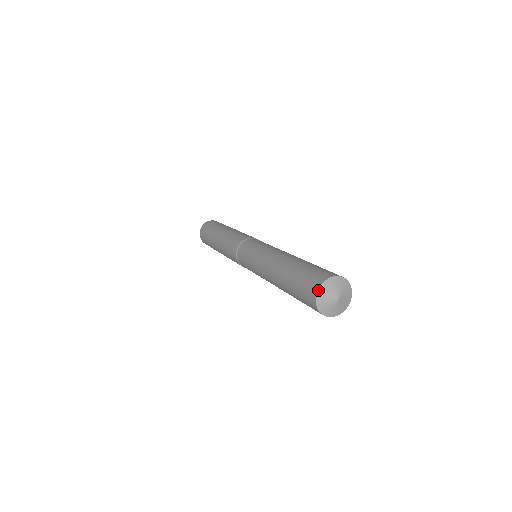
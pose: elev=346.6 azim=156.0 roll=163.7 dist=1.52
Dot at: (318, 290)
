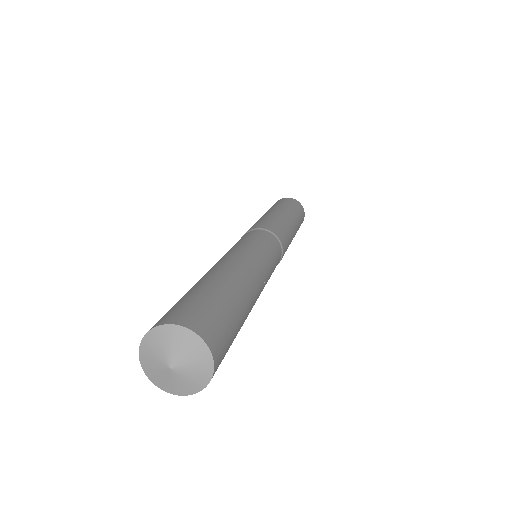
Dot at: (141, 365)
